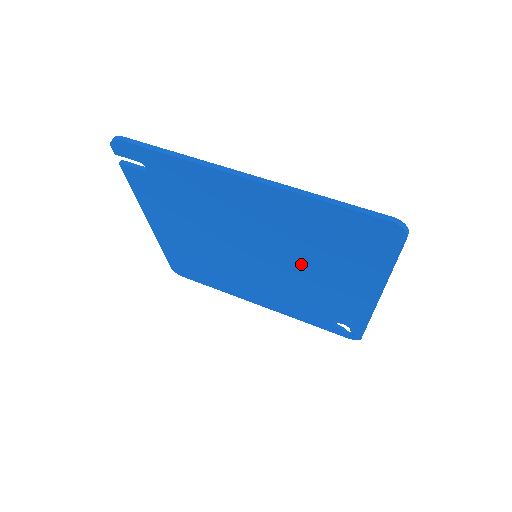
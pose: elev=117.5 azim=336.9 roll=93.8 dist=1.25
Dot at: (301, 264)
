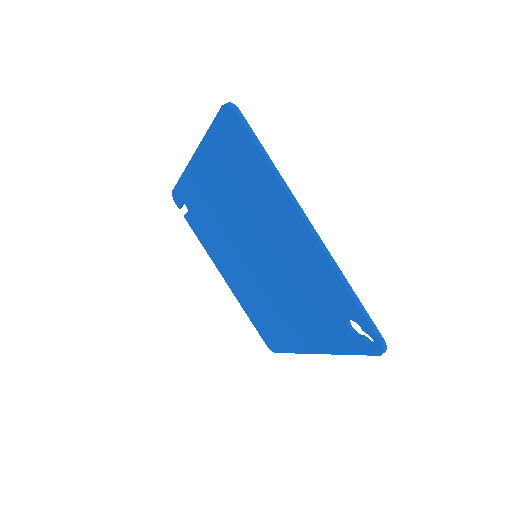
Dot at: (262, 231)
